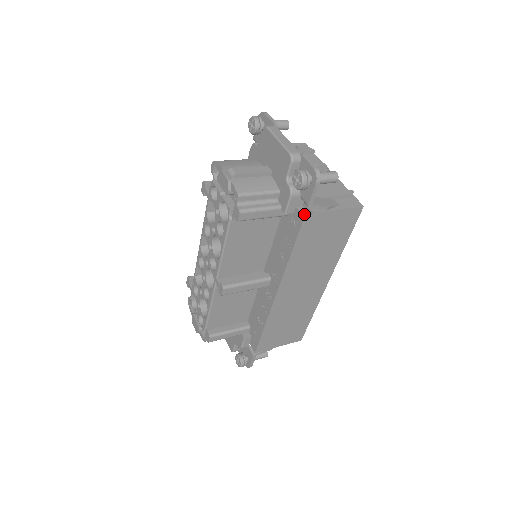
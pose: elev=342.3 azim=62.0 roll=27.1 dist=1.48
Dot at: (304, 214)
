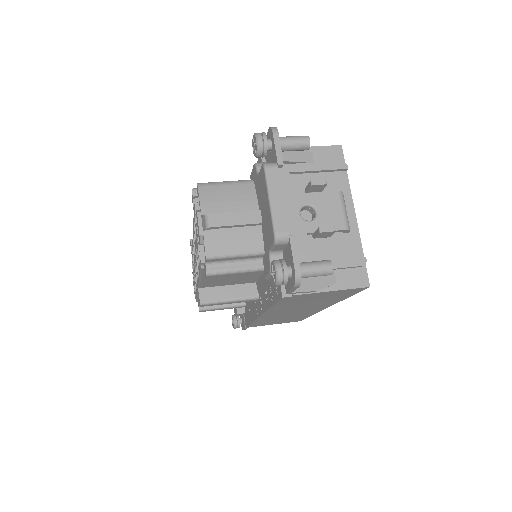
Dot at: (285, 291)
